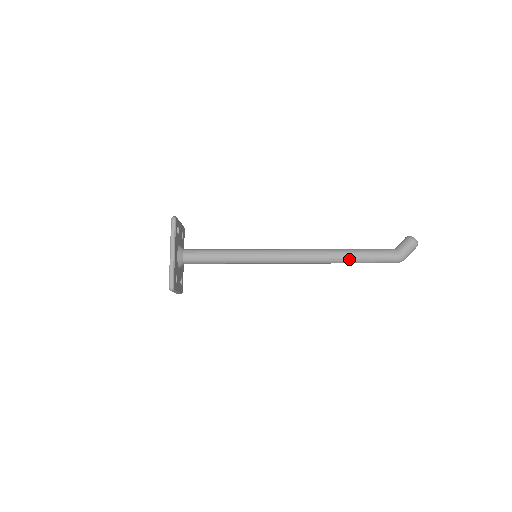
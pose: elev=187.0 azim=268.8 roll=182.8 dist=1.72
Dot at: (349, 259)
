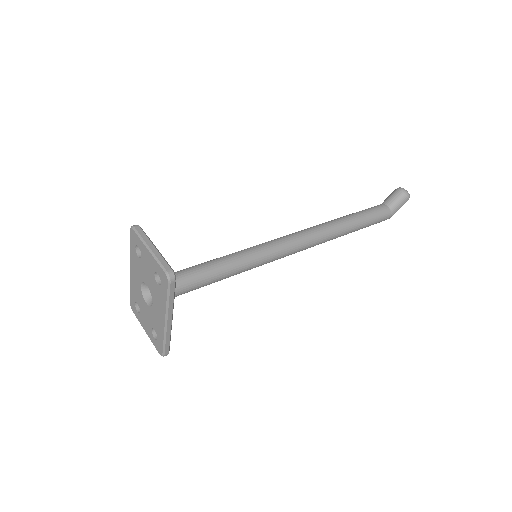
Dot at: occluded
